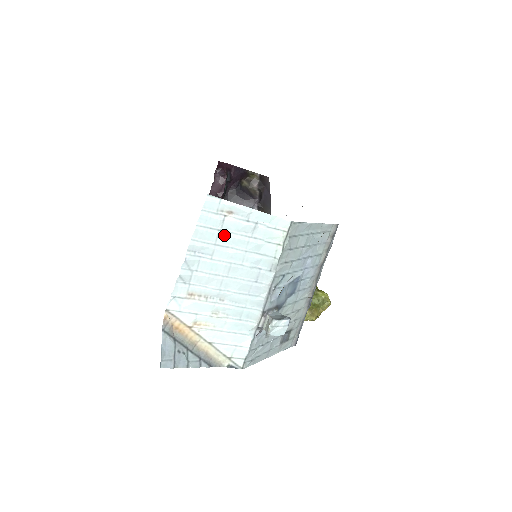
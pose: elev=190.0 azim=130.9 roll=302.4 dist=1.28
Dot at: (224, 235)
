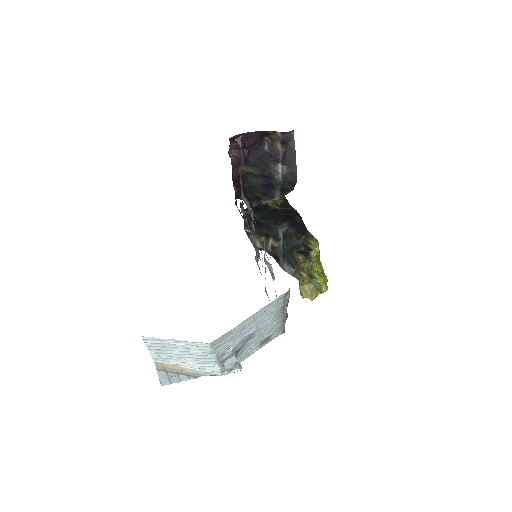
Dot at: (167, 346)
